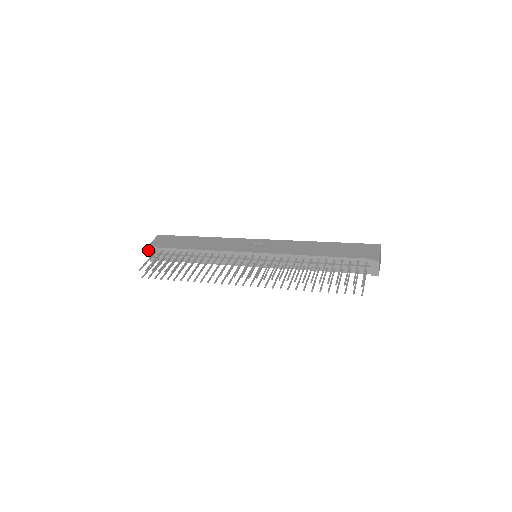
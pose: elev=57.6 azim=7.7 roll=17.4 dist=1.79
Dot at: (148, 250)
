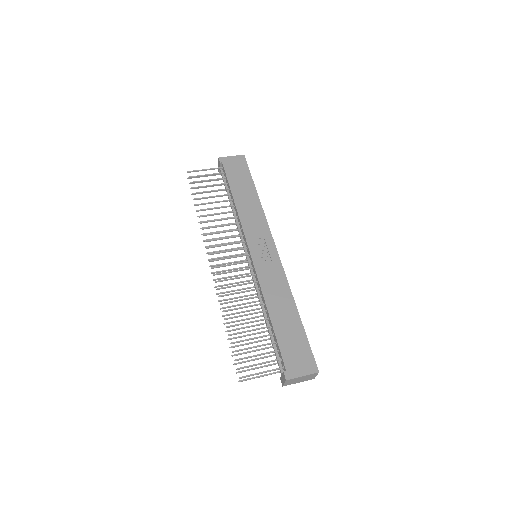
Dot at: (219, 161)
